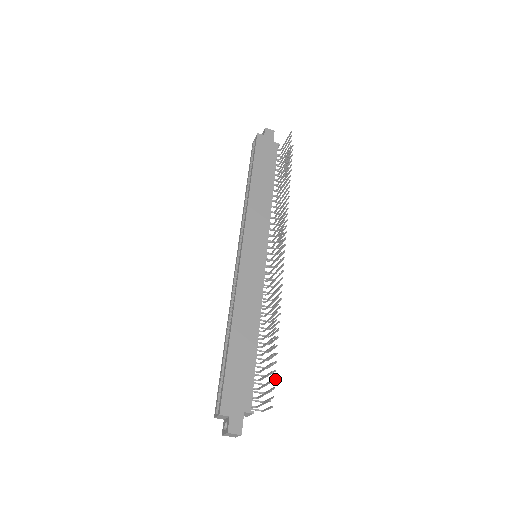
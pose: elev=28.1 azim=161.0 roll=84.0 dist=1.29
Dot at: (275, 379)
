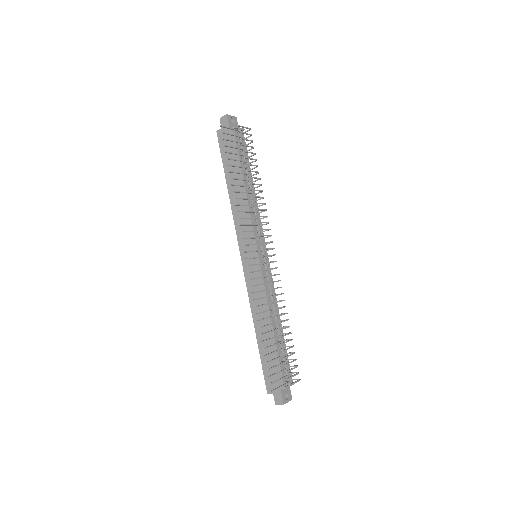
Dot at: occluded
